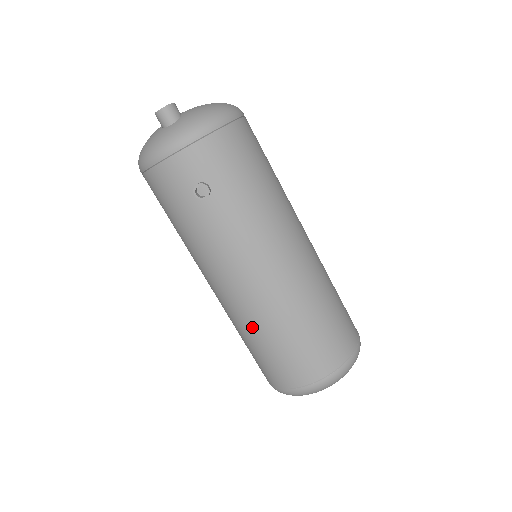
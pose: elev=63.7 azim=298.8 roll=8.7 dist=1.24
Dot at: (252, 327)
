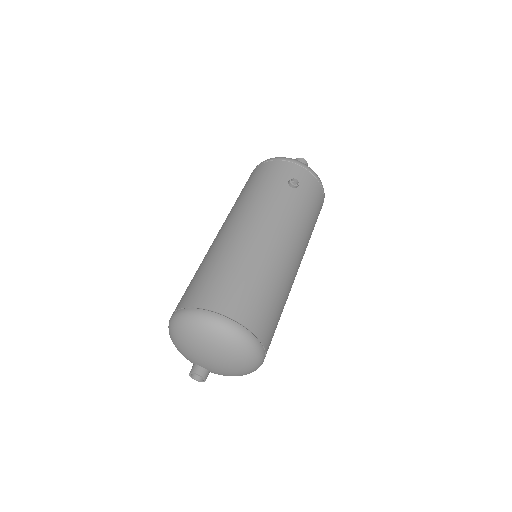
Dot at: (234, 254)
